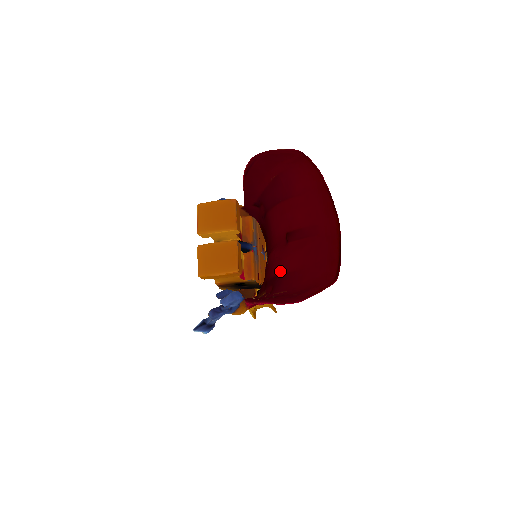
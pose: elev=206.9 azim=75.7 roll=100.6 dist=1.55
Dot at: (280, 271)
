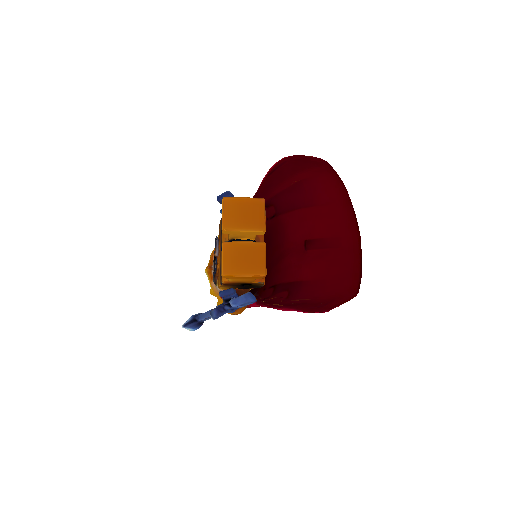
Dot at: (299, 278)
